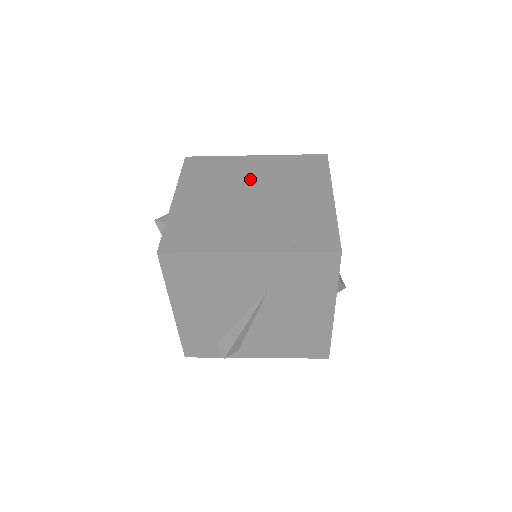
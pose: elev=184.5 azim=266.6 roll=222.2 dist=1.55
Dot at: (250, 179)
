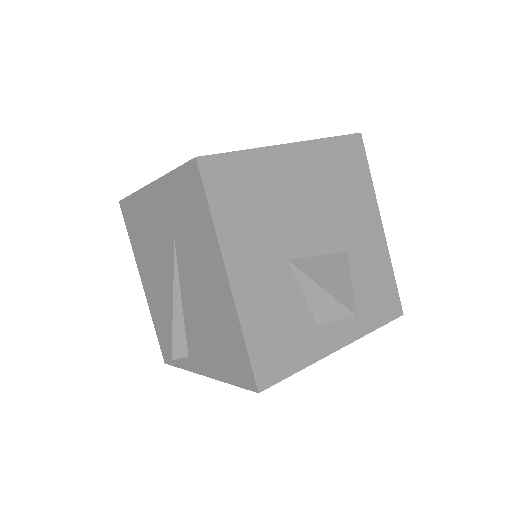
Dot at: occluded
